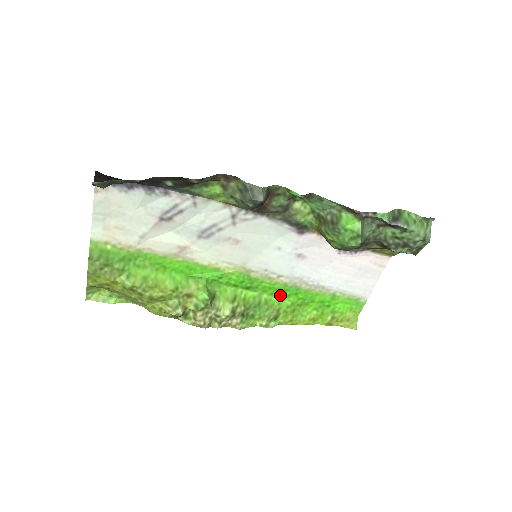
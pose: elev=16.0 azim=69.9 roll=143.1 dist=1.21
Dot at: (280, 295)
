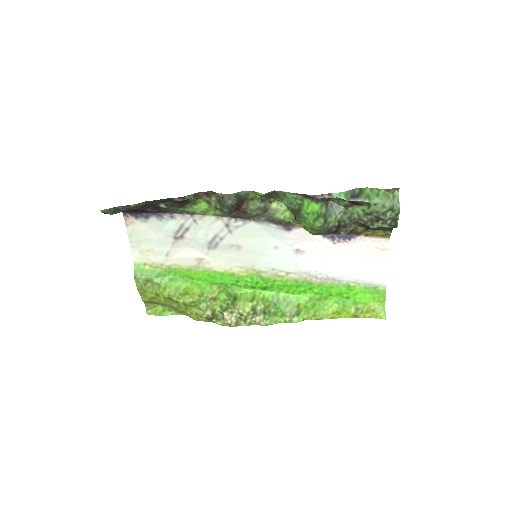
Dot at: (296, 292)
